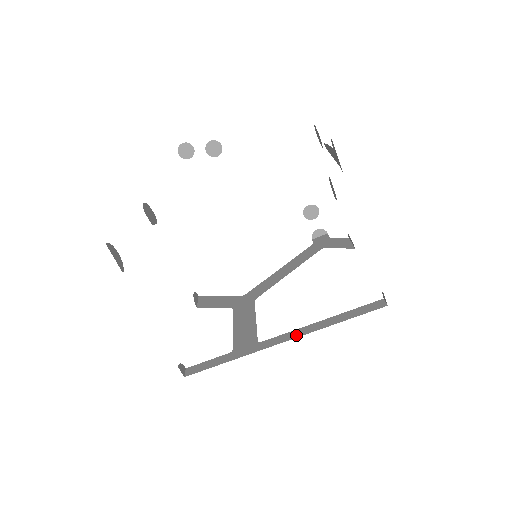
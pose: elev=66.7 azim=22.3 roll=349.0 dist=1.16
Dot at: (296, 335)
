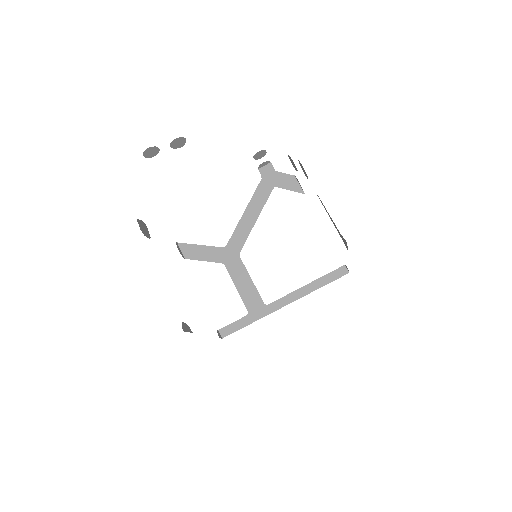
Dot at: (292, 299)
